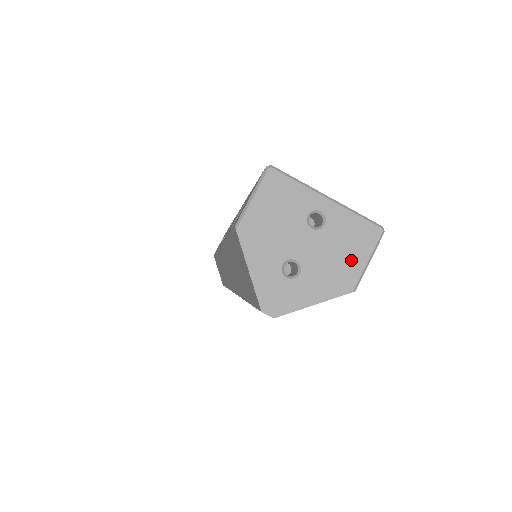
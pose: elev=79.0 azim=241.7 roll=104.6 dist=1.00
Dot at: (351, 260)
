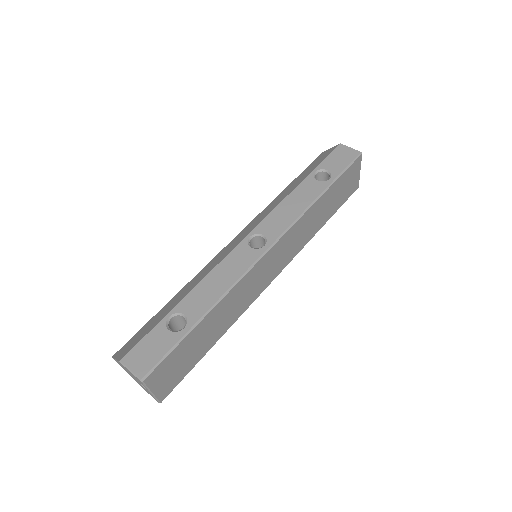
Dot at: (144, 389)
